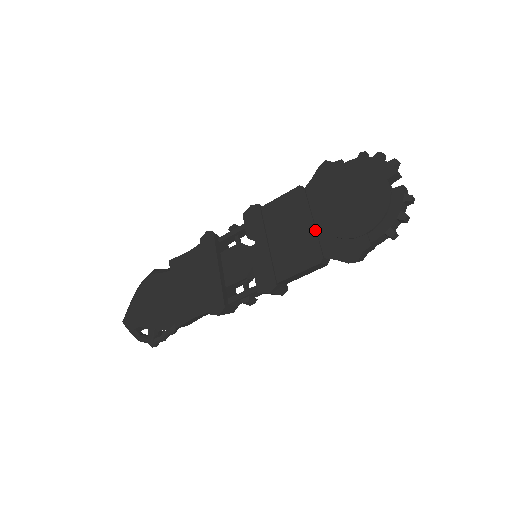
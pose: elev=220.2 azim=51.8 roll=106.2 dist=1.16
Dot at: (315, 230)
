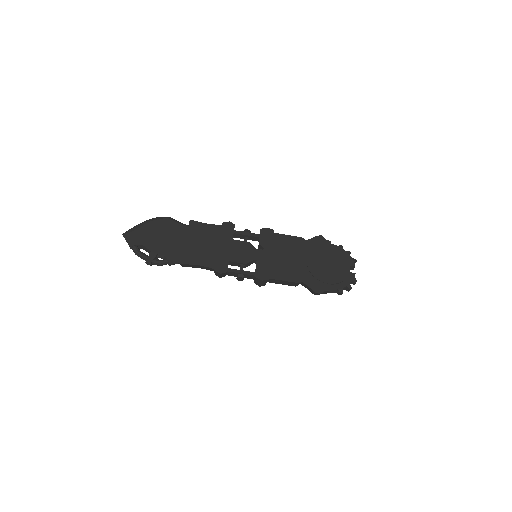
Dot at: (303, 265)
